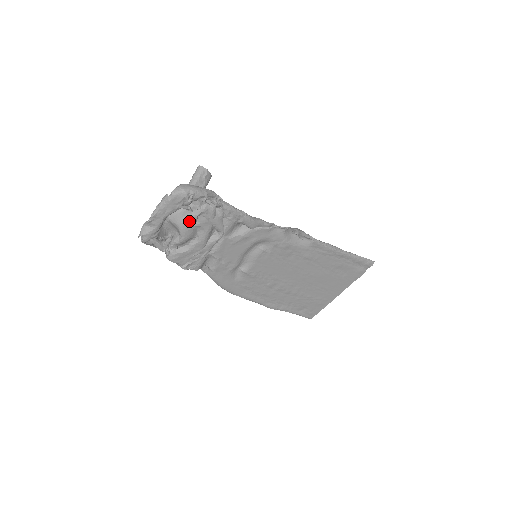
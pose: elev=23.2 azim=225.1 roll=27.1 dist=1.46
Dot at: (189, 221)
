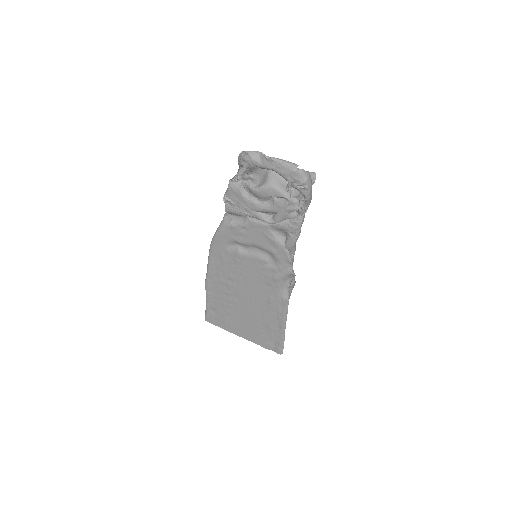
Dot at: (277, 191)
